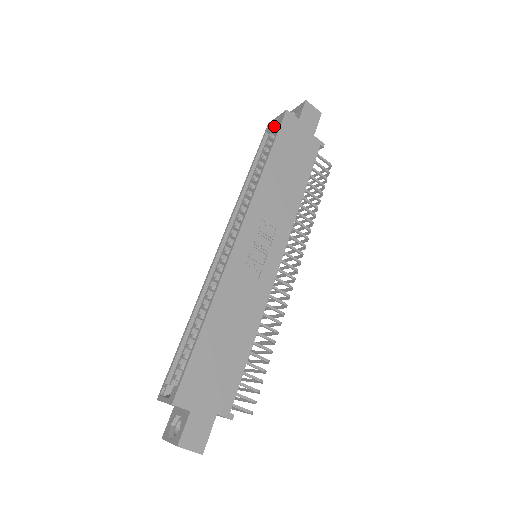
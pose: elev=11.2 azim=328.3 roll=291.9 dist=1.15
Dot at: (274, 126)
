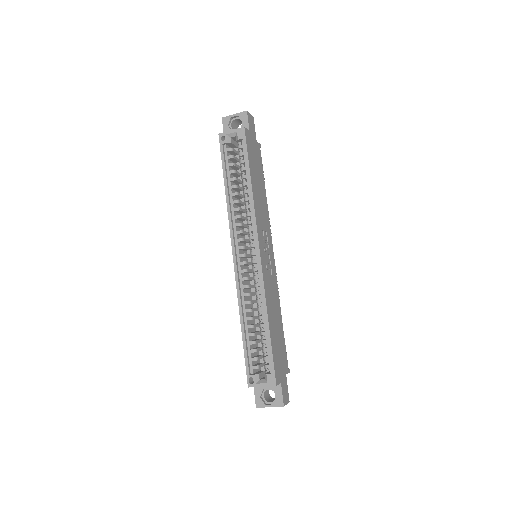
Dot at: (230, 139)
